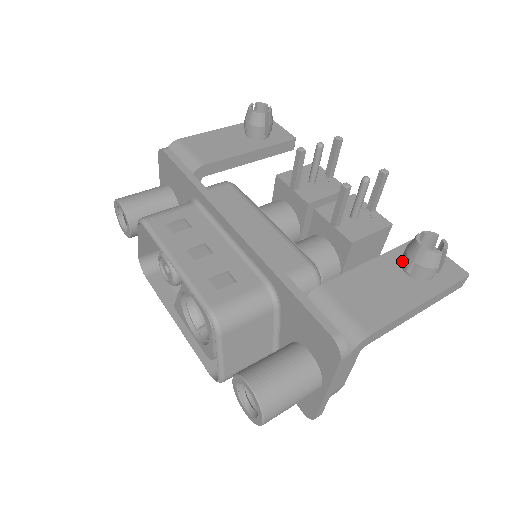
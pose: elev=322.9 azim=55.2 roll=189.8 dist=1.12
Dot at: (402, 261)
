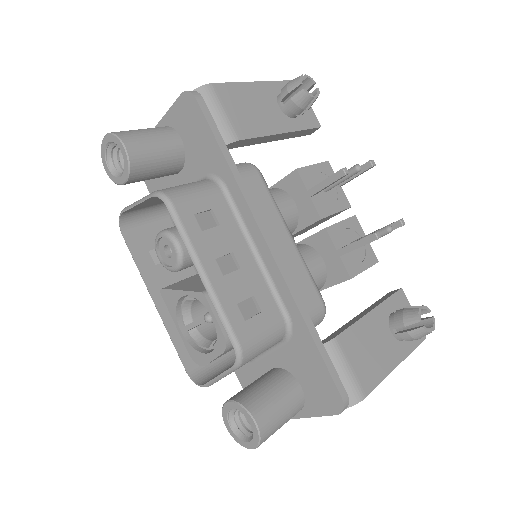
Dot at: (391, 318)
